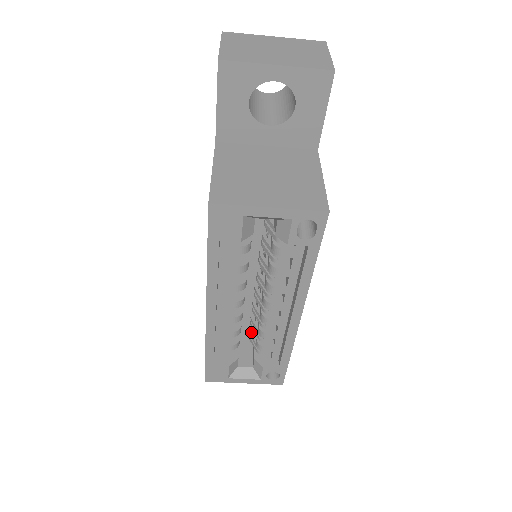
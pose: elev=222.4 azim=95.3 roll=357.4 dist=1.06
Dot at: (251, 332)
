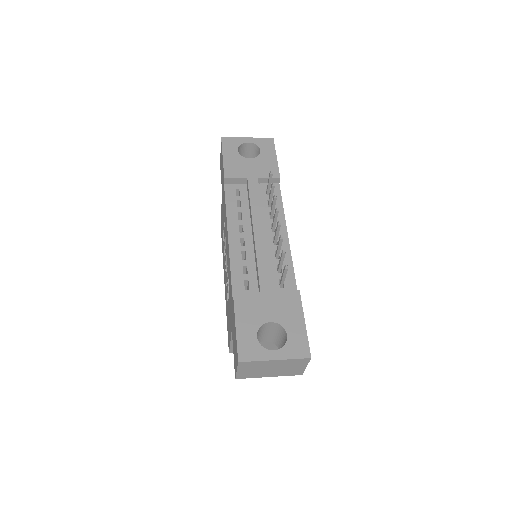
Dot at: occluded
